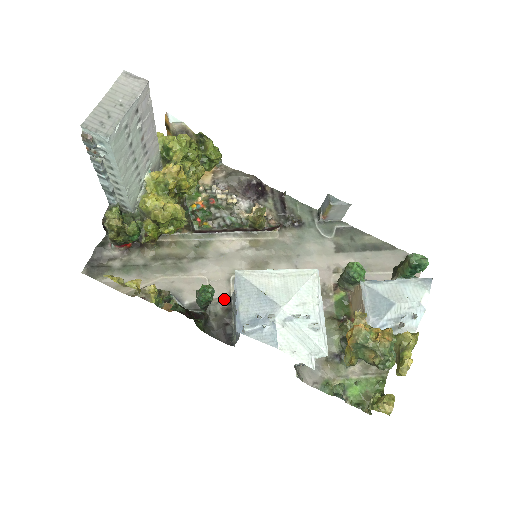
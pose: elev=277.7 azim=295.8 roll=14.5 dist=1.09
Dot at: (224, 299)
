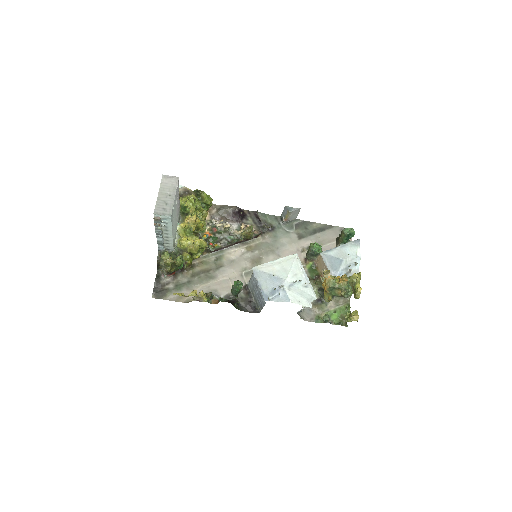
Dot at: (243, 287)
